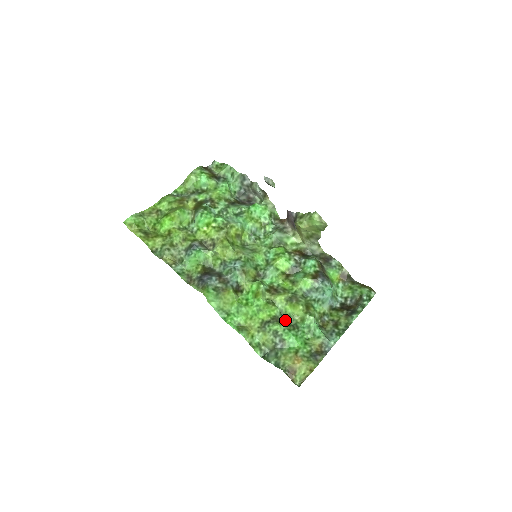
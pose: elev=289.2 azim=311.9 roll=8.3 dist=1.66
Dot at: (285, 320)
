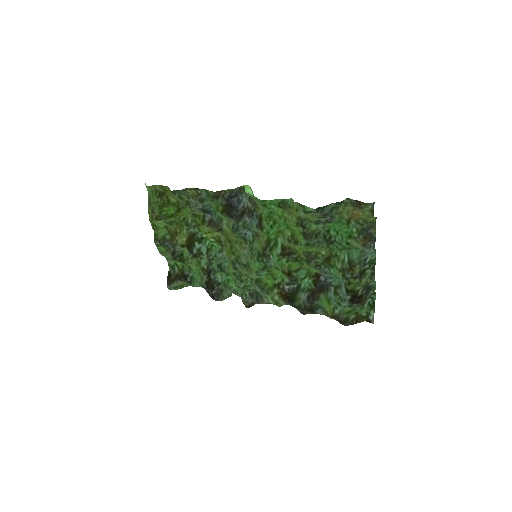
Dot at: (316, 240)
